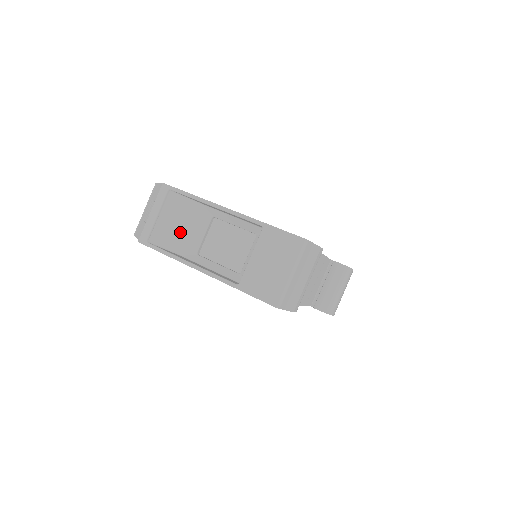
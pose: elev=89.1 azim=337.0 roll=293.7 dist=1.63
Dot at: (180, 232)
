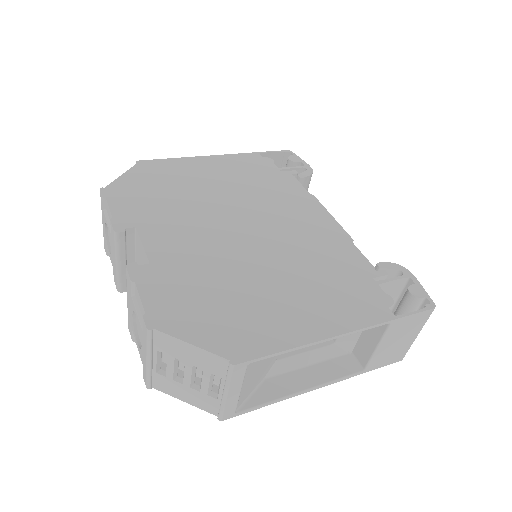
Dot at: (261, 370)
